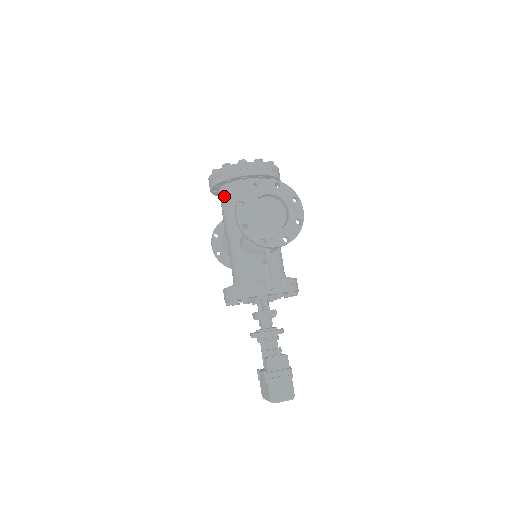
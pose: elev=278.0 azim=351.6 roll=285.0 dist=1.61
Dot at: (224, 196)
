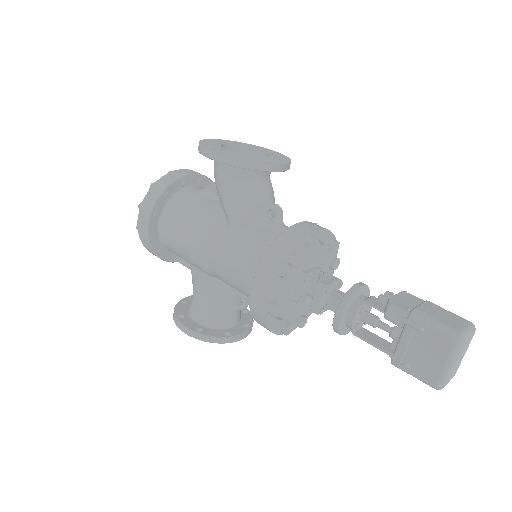
Dot at: (171, 217)
